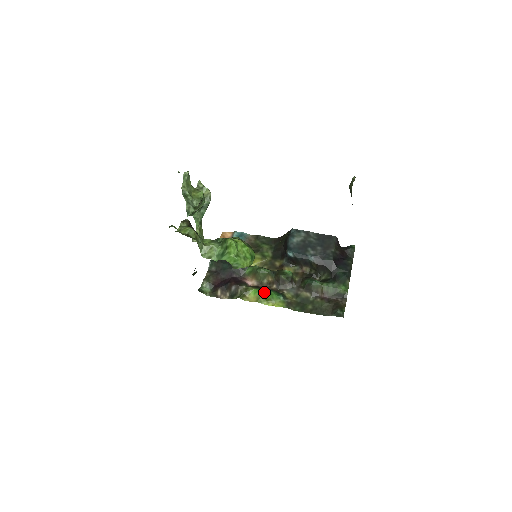
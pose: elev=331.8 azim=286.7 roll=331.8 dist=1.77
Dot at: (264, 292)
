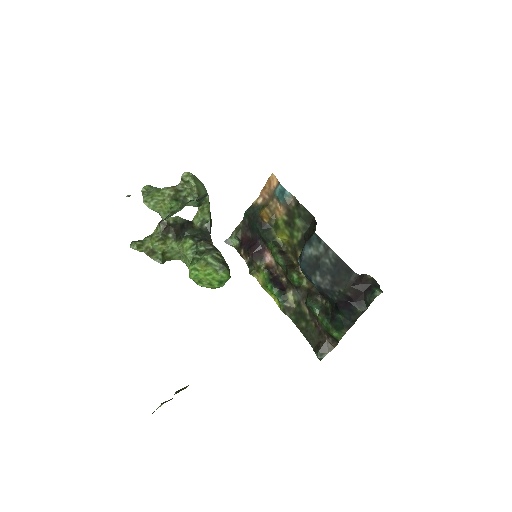
Dot at: (267, 285)
